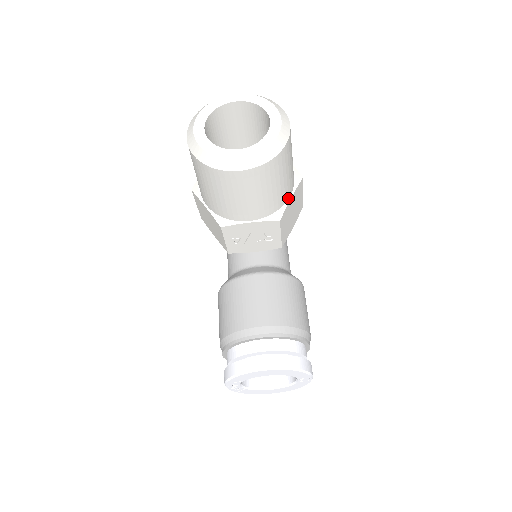
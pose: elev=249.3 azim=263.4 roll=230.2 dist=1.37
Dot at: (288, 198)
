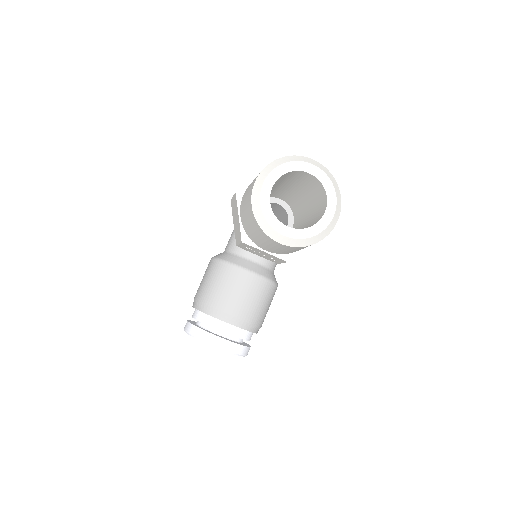
Dot at: occluded
